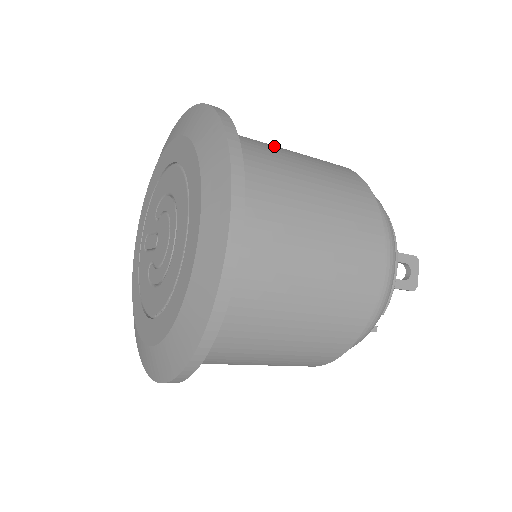
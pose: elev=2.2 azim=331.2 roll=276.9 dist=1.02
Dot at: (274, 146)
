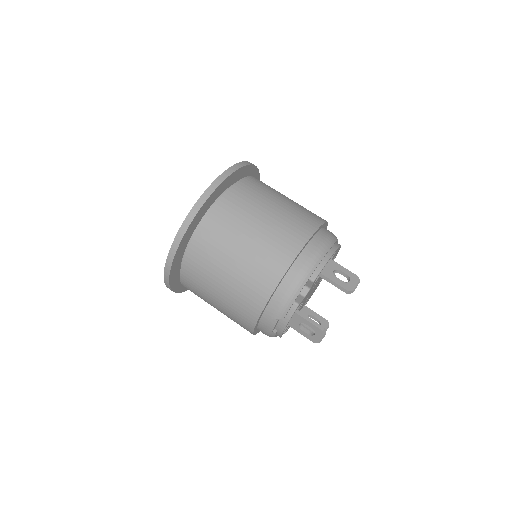
Dot at: occluded
